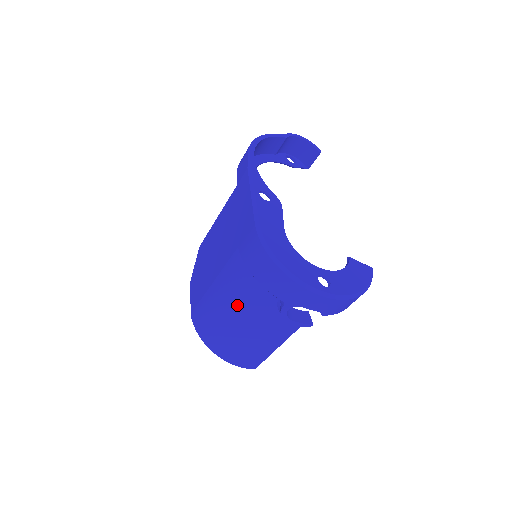
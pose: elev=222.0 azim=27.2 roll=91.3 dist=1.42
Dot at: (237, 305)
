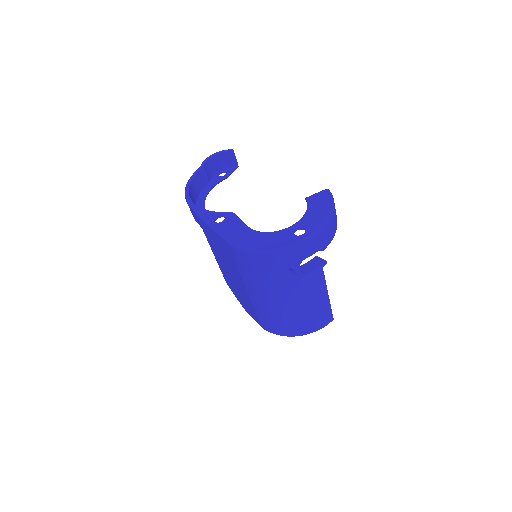
Dot at: (273, 296)
